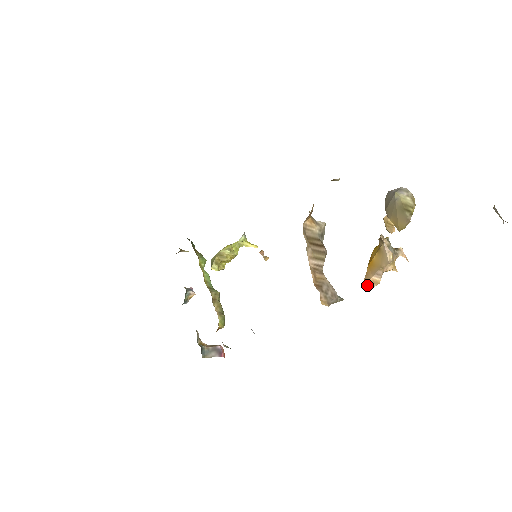
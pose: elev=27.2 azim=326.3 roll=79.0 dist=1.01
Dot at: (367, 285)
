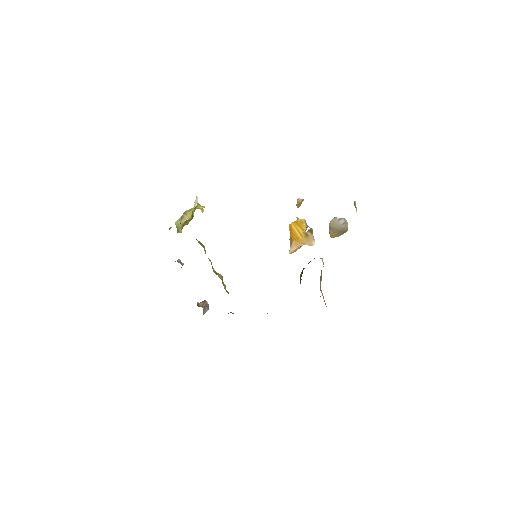
Dot at: (292, 252)
